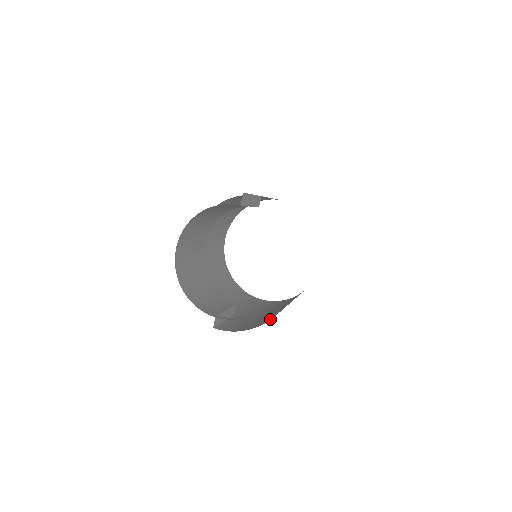
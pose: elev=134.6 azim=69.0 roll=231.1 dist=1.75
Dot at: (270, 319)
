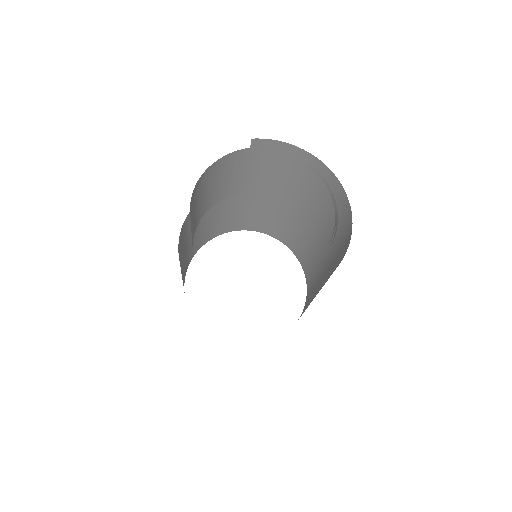
Dot at: occluded
